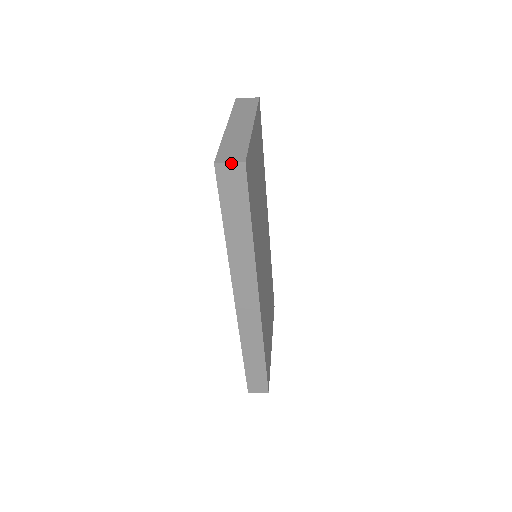
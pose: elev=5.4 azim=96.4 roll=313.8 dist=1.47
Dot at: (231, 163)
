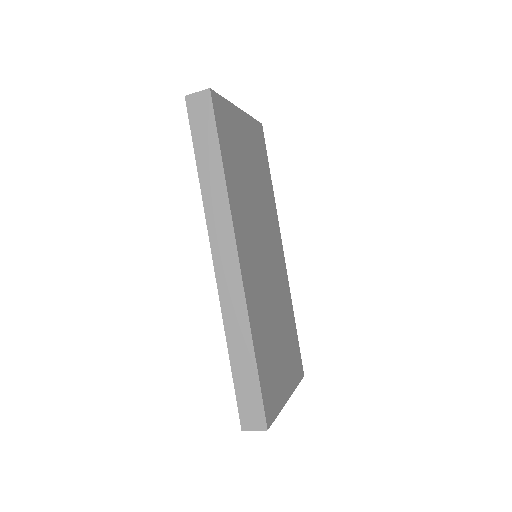
Dot at: (198, 92)
